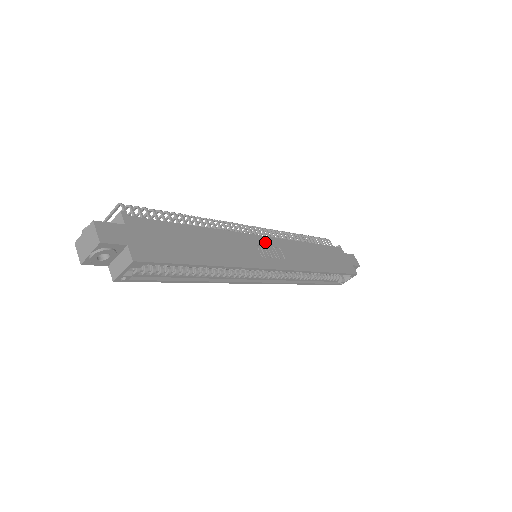
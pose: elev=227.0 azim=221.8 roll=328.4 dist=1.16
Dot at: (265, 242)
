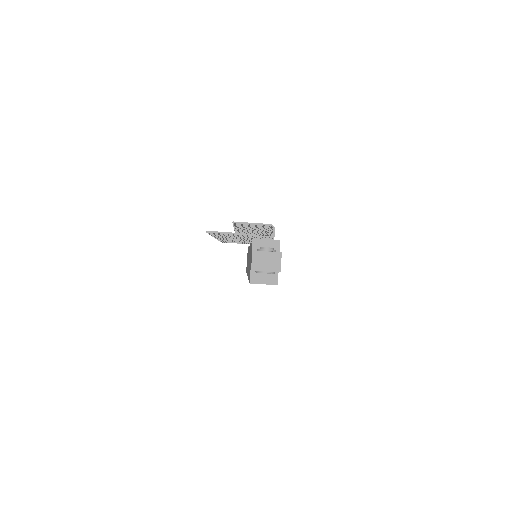
Dot at: occluded
